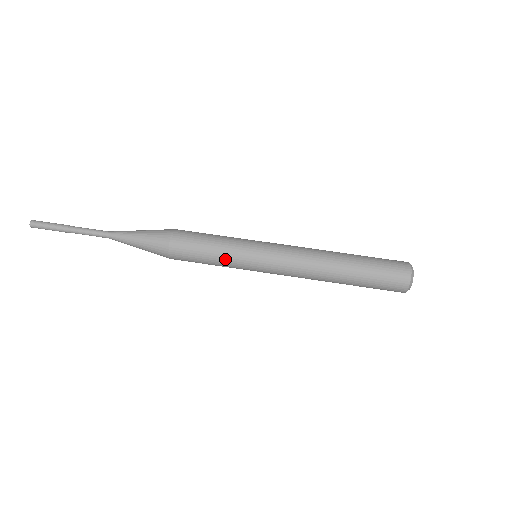
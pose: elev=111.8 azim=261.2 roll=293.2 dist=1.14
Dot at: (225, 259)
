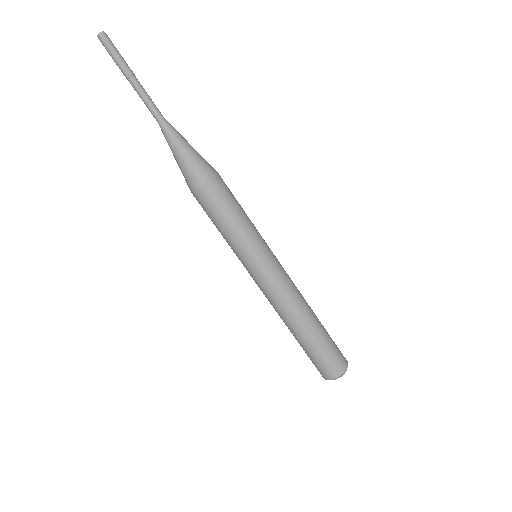
Dot at: (233, 239)
